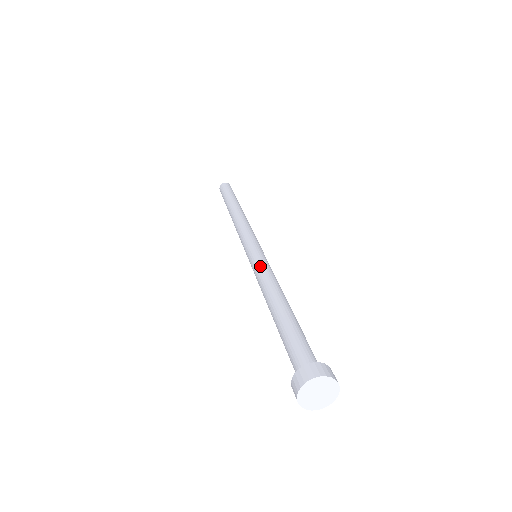
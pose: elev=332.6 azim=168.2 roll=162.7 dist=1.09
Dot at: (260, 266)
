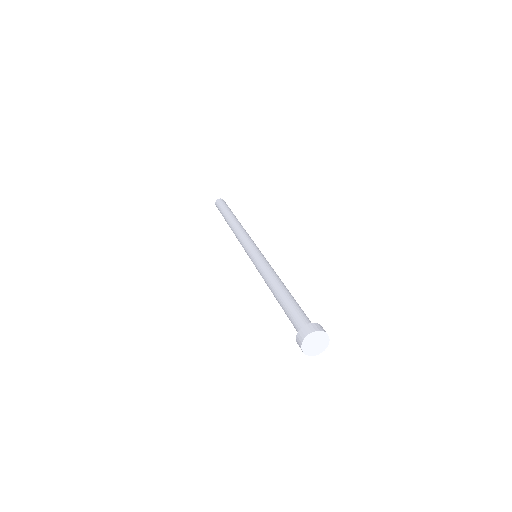
Dot at: (265, 262)
